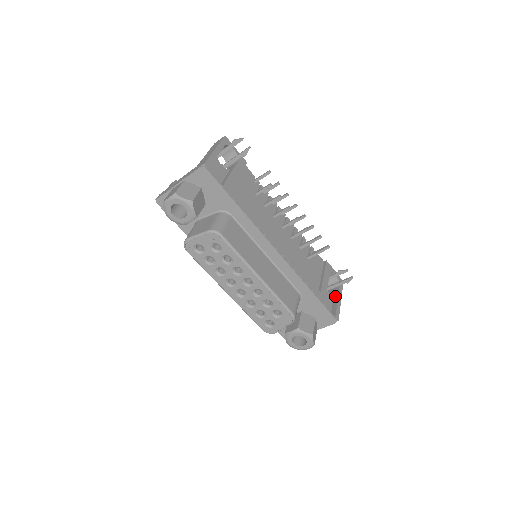
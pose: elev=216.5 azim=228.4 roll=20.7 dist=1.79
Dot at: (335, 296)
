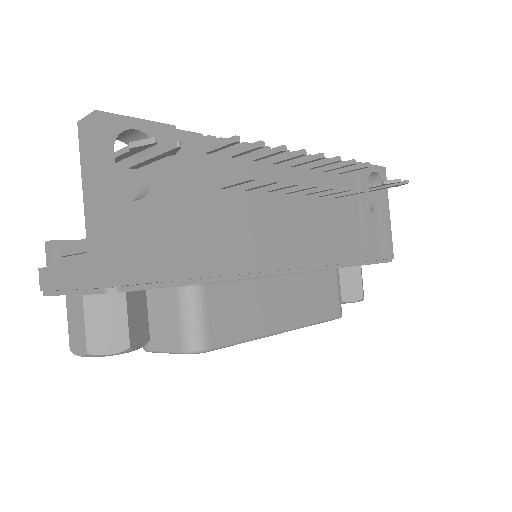
Dot at: (380, 210)
